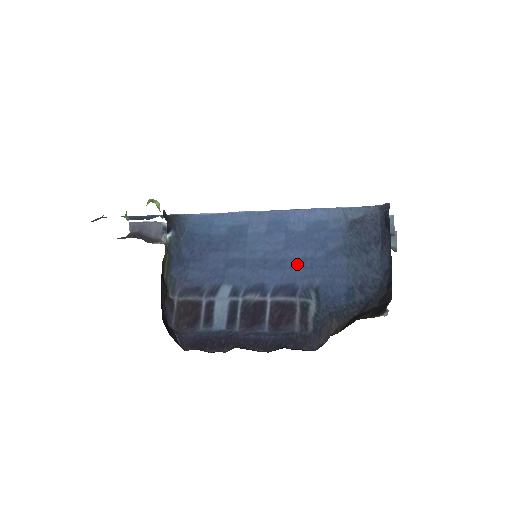
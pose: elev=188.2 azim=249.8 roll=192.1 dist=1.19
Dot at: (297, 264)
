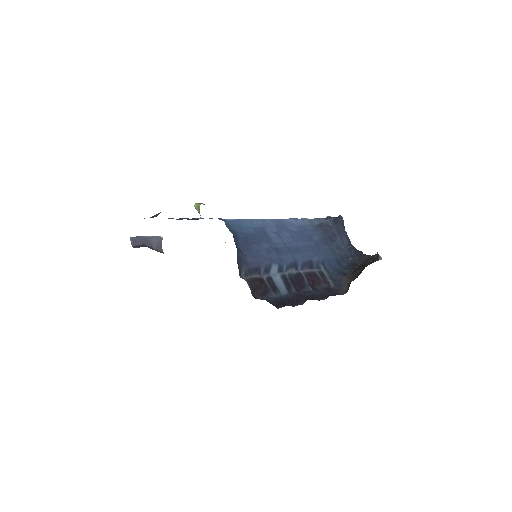
Dot at: (305, 249)
